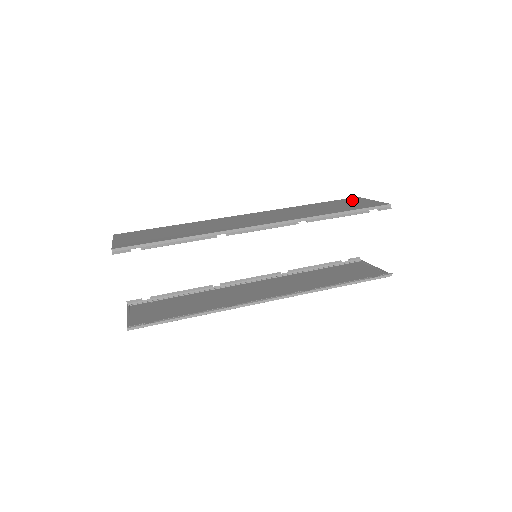
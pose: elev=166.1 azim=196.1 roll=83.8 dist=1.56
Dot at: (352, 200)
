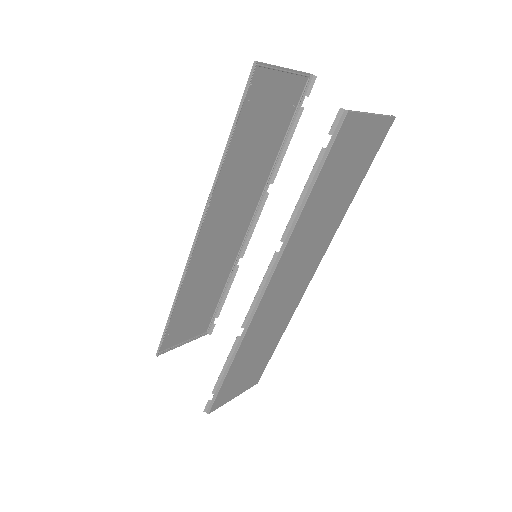
Dot at: (289, 93)
